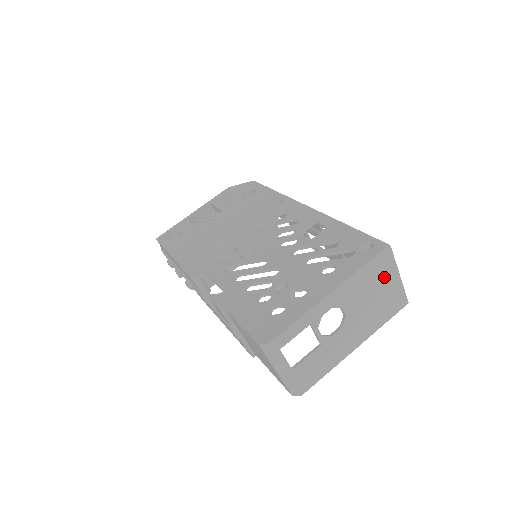
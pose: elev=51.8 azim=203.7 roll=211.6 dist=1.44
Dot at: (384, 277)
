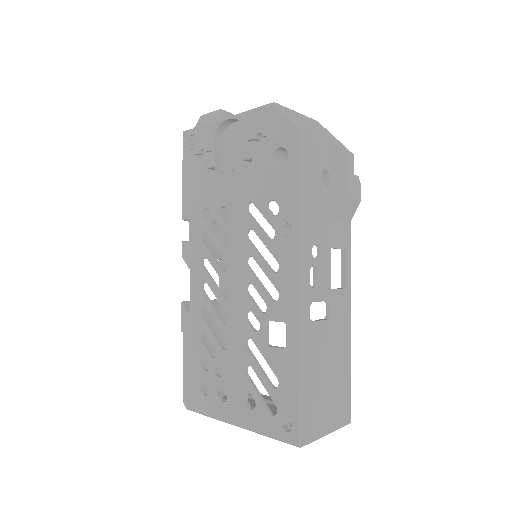
Dot at: occluded
